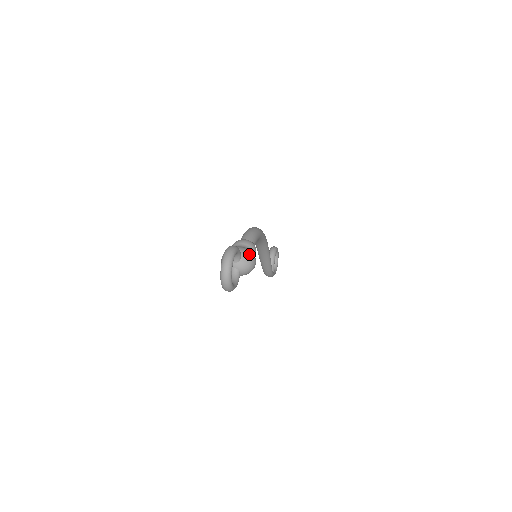
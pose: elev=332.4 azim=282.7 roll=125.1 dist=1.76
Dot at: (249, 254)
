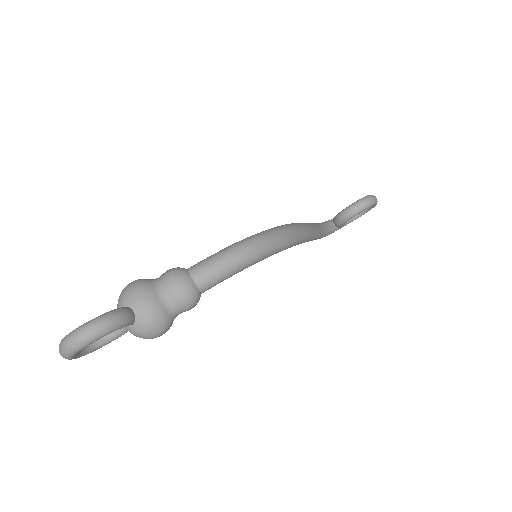
Dot at: (151, 327)
